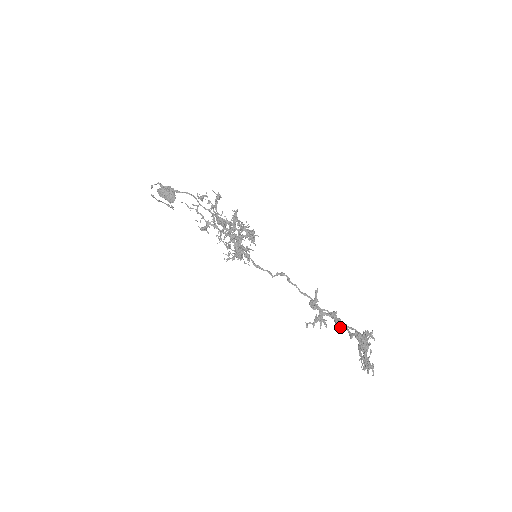
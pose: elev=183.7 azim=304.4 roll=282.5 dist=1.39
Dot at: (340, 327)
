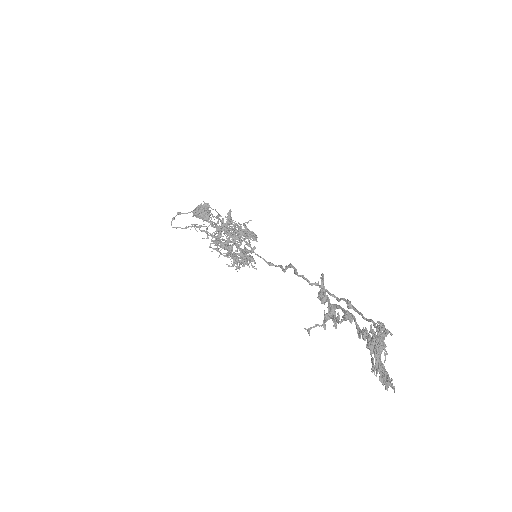
Dot at: occluded
